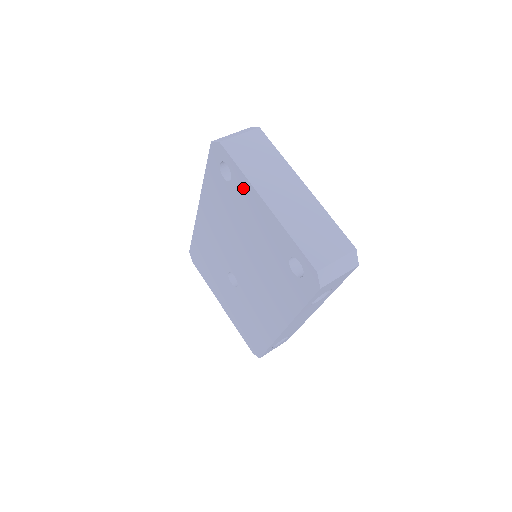
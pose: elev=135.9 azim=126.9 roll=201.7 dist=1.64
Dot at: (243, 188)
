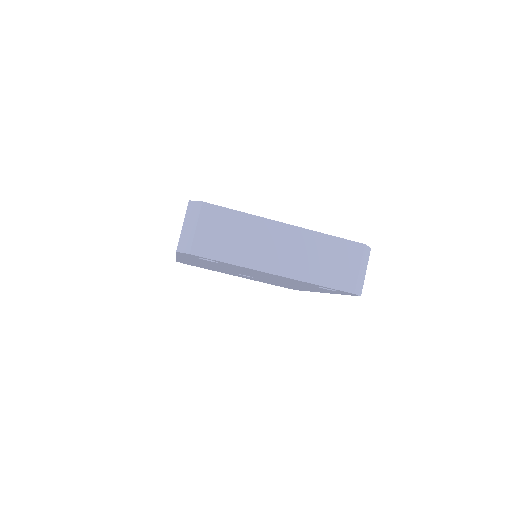
Dot at: (239, 267)
